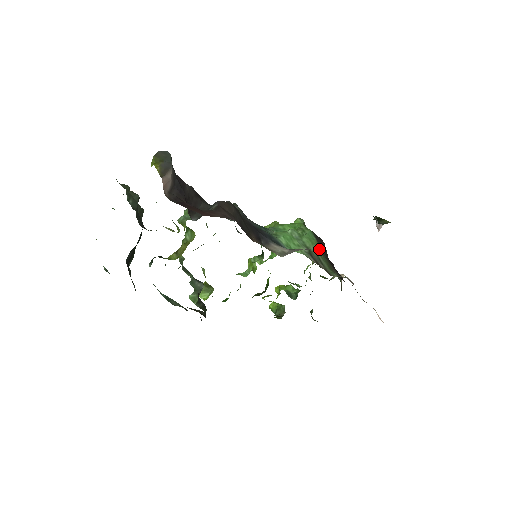
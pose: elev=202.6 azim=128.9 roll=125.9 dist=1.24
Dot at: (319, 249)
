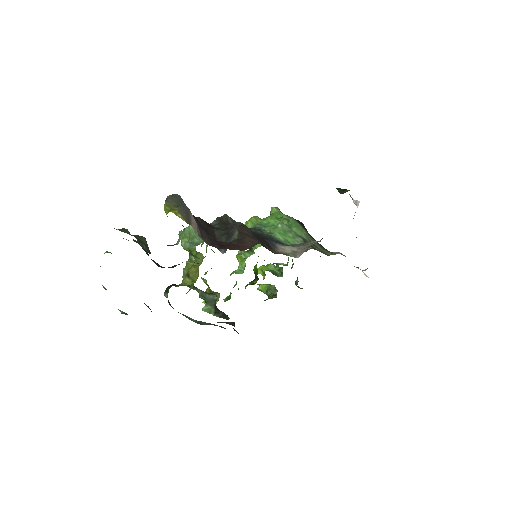
Dot at: (308, 234)
